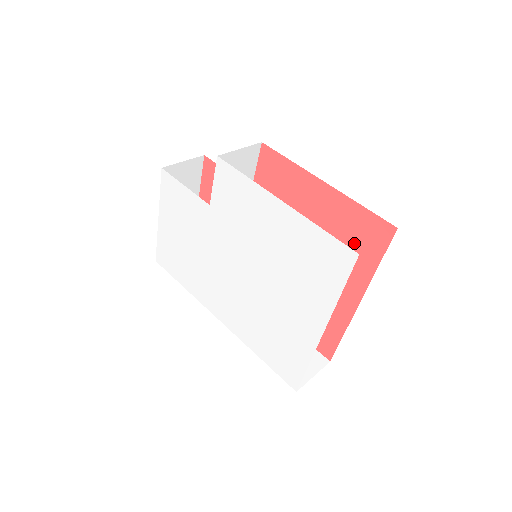
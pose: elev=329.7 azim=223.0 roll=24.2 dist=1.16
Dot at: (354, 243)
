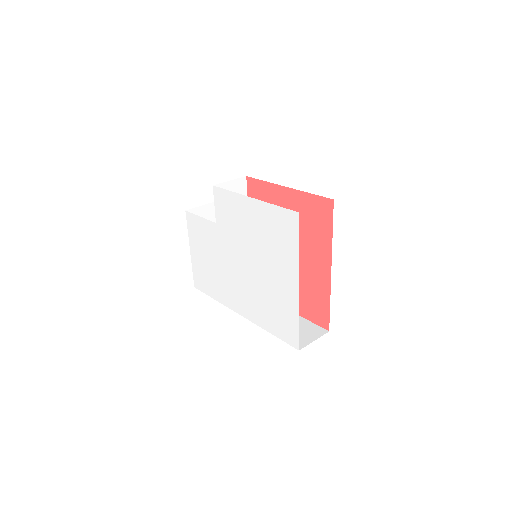
Dot at: (314, 223)
